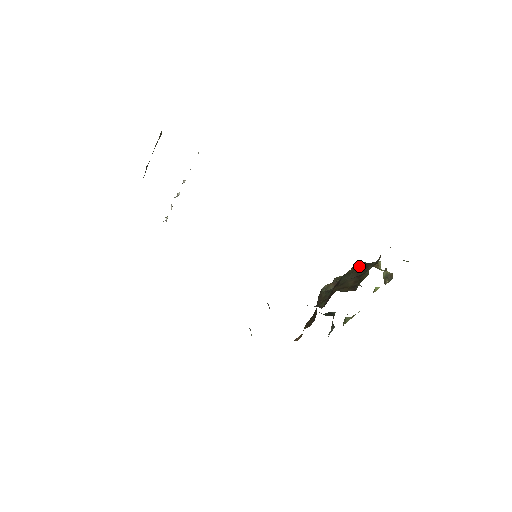
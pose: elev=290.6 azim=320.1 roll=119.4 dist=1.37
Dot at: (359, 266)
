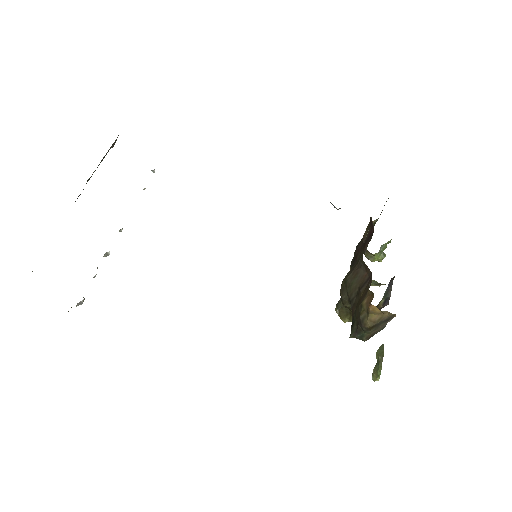
Dot at: occluded
